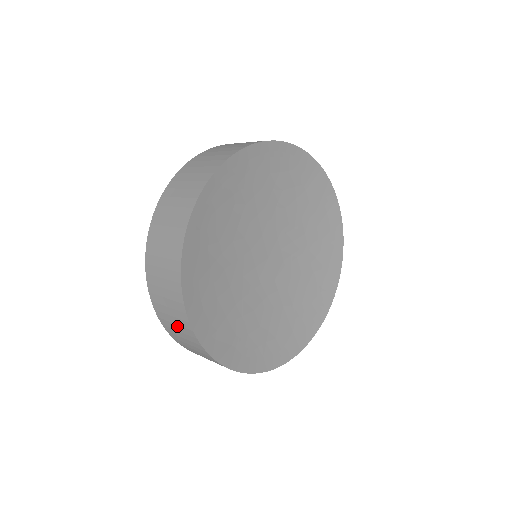
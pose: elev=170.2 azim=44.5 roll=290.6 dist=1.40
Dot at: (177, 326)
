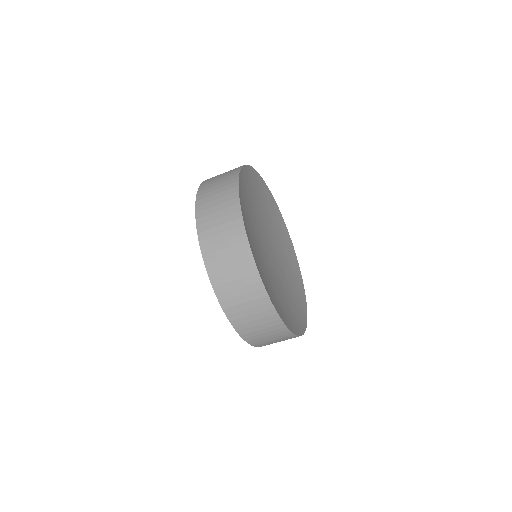
Dot at: (248, 303)
